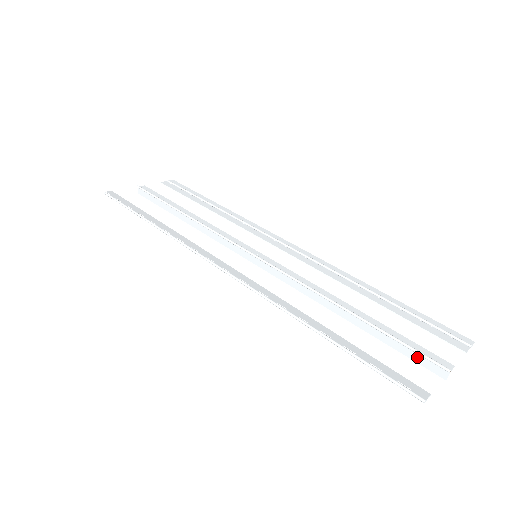
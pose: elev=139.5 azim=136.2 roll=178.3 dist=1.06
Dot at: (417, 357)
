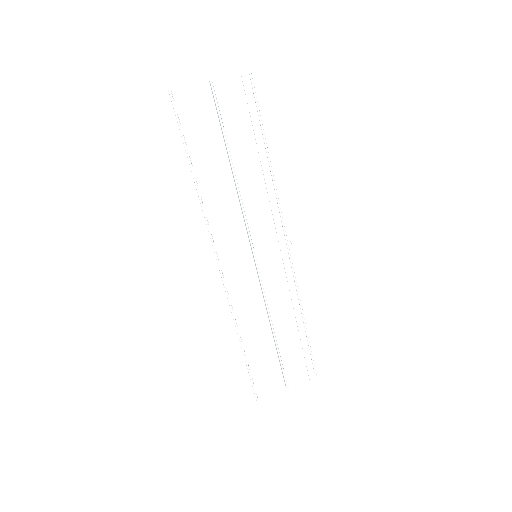
Dot at: (283, 374)
